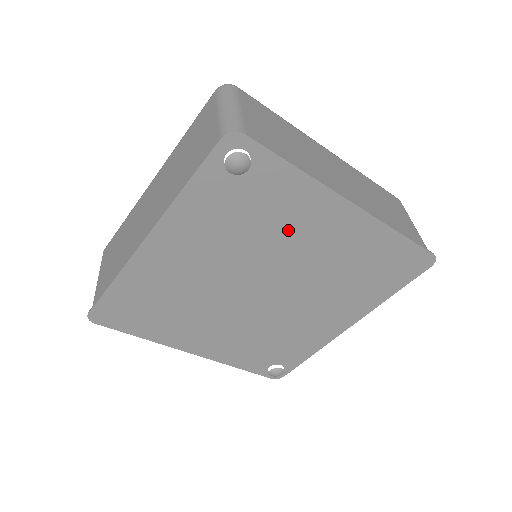
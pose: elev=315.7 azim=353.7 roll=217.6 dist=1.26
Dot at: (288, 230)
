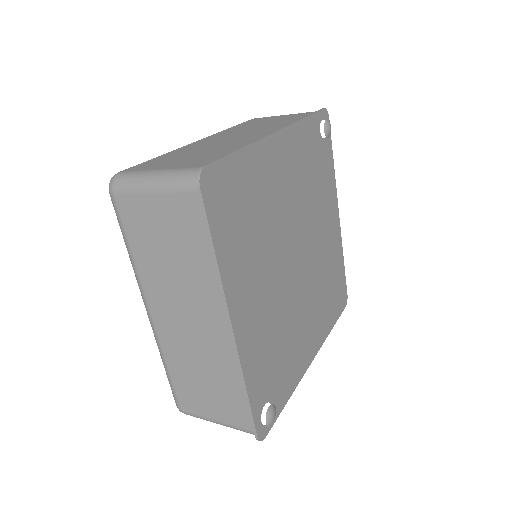
Dot at: (321, 207)
